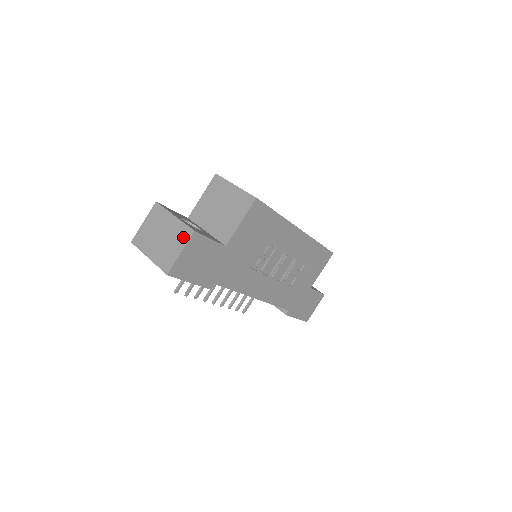
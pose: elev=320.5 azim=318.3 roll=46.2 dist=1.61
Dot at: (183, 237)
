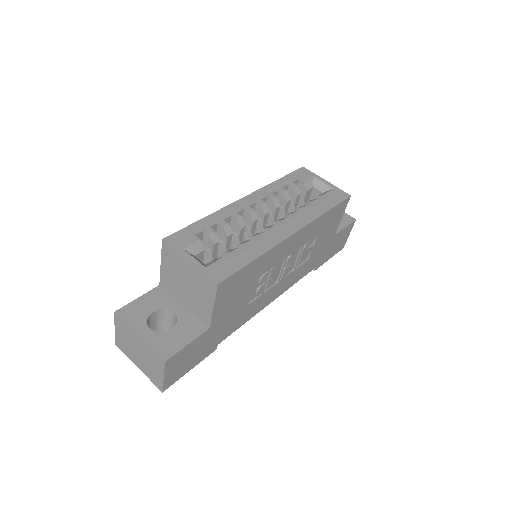
Dot at: (158, 363)
